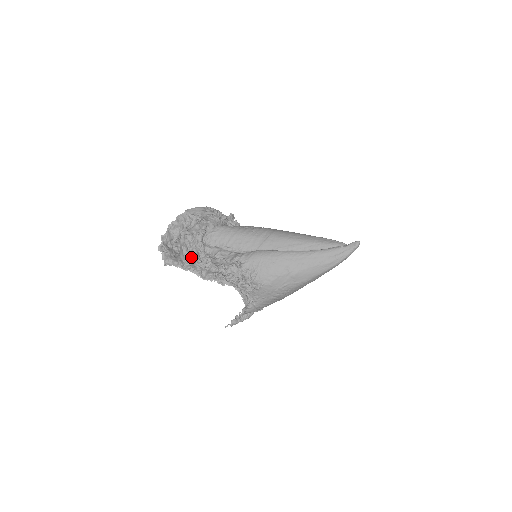
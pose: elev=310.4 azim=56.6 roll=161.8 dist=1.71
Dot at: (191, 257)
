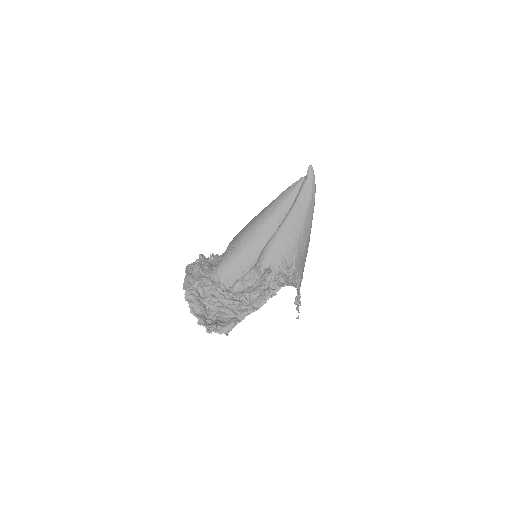
Dot at: (233, 308)
